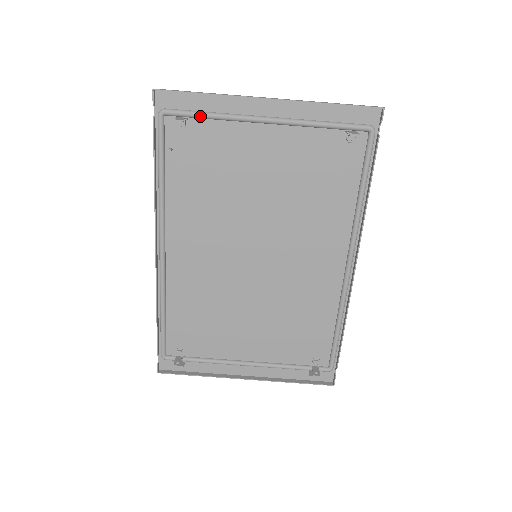
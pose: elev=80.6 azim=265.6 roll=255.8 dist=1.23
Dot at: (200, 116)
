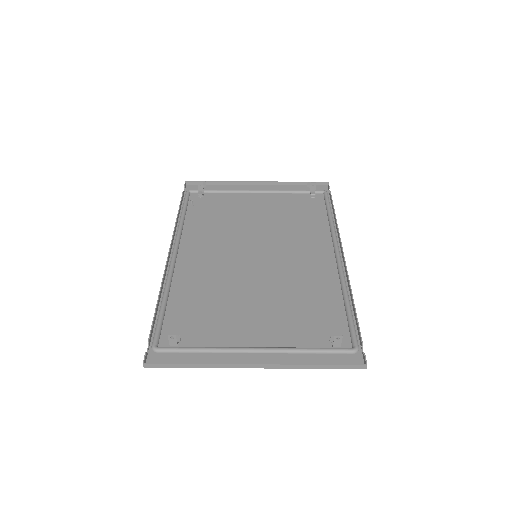
Dot at: (213, 191)
